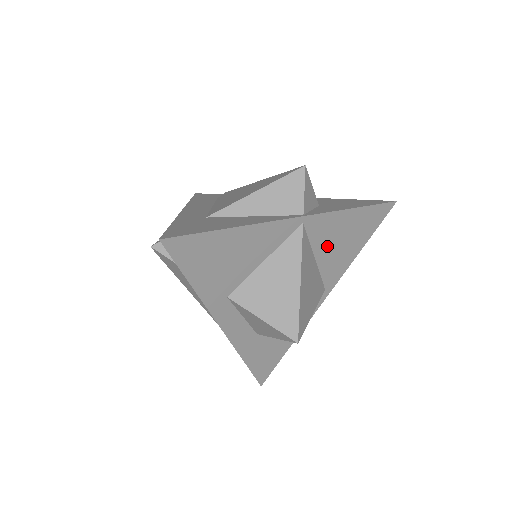
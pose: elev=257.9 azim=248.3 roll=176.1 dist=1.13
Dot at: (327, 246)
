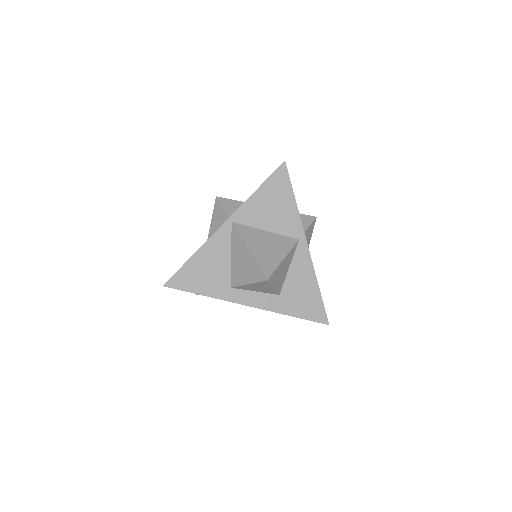
Dot at: (265, 219)
